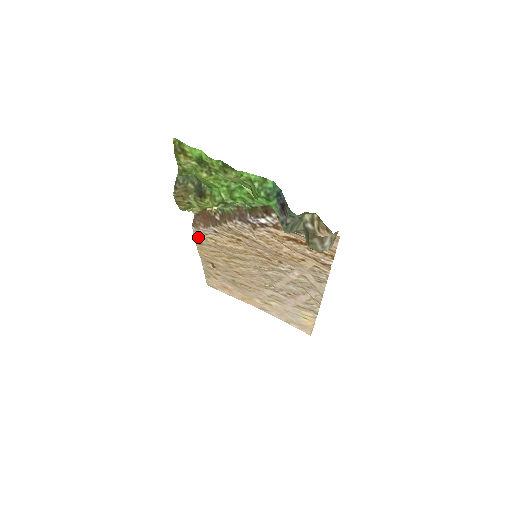
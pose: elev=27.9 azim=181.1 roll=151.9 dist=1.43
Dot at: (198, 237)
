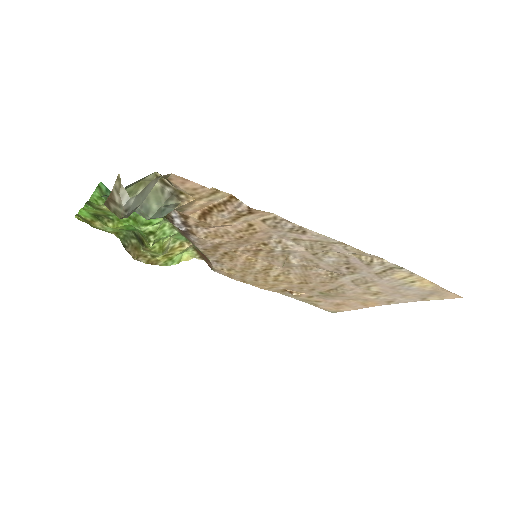
Dot at: (230, 276)
